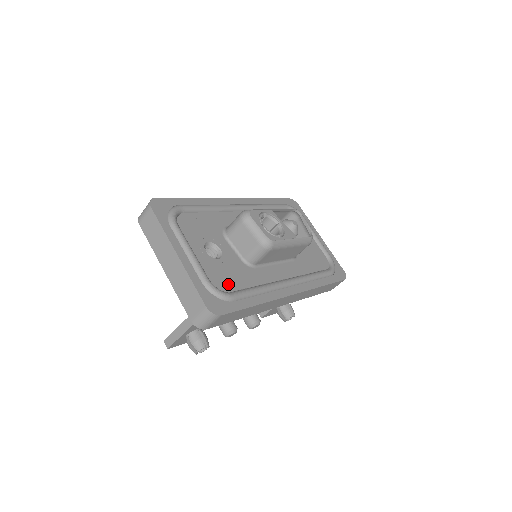
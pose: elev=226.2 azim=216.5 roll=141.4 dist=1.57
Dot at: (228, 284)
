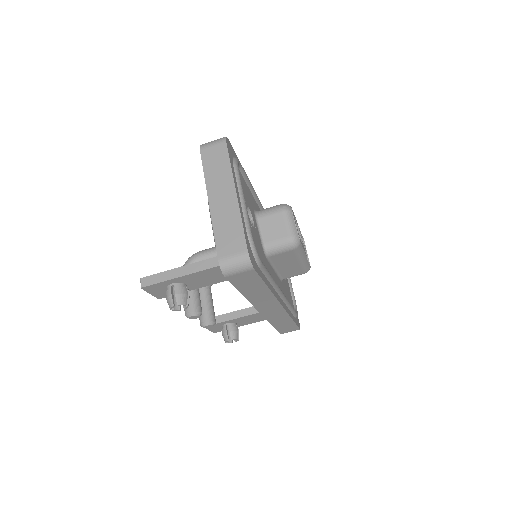
Dot at: (257, 251)
